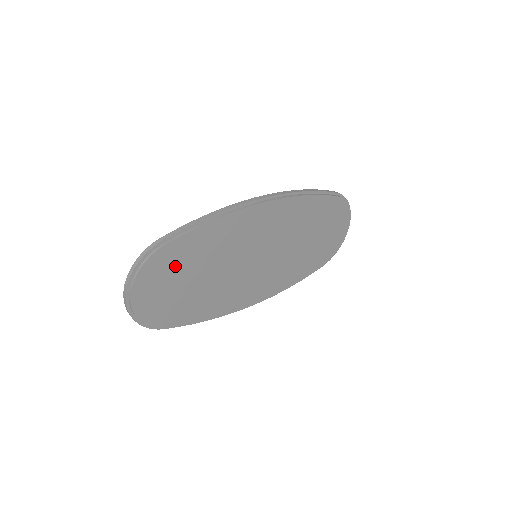
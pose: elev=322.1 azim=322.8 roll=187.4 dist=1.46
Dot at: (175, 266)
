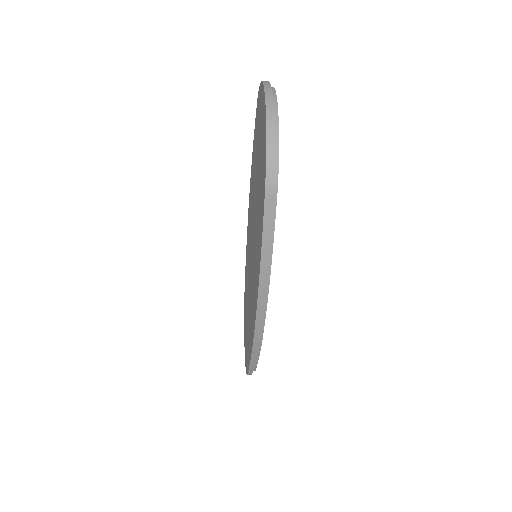
Dot at: occluded
